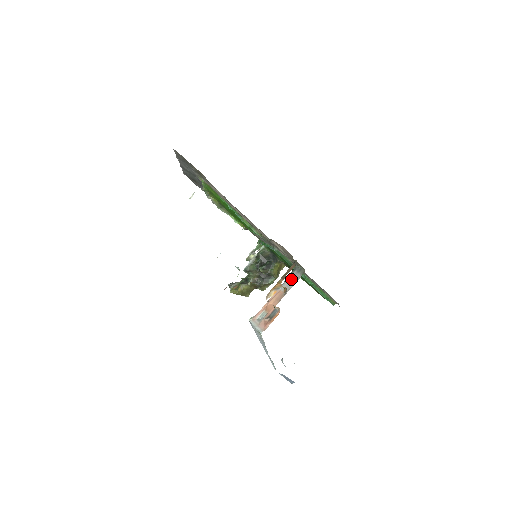
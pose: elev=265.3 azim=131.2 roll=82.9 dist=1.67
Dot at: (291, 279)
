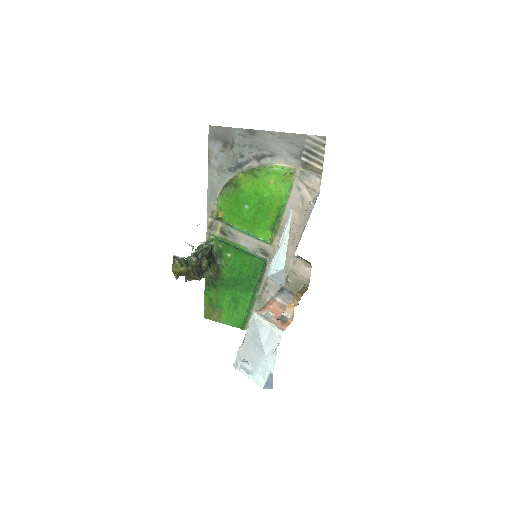
Dot at: (285, 296)
